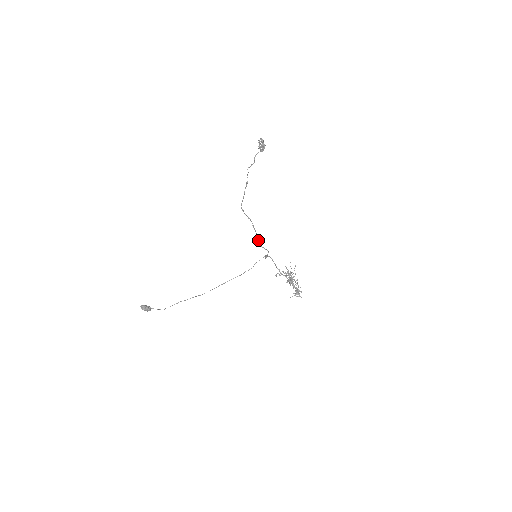
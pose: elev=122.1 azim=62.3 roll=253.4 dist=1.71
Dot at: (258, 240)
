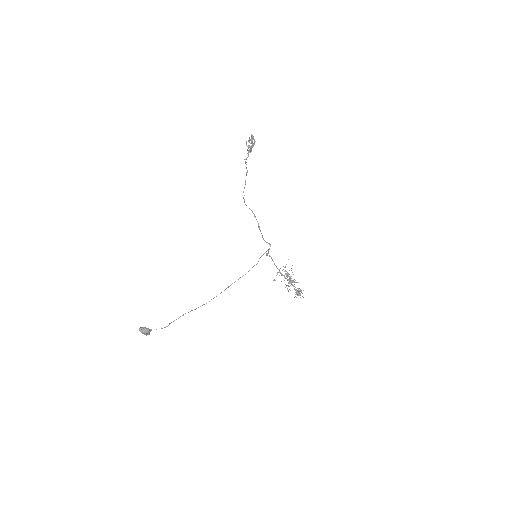
Dot at: occluded
